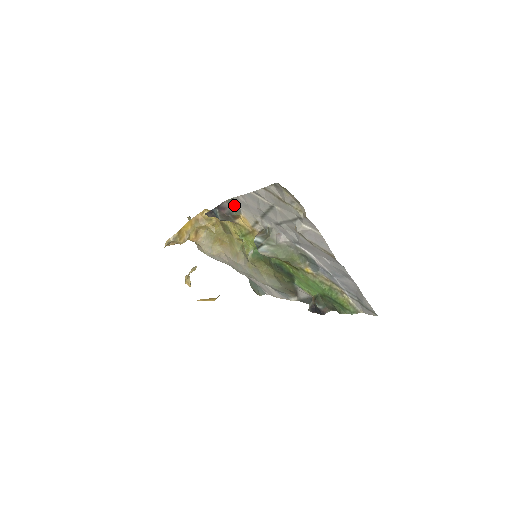
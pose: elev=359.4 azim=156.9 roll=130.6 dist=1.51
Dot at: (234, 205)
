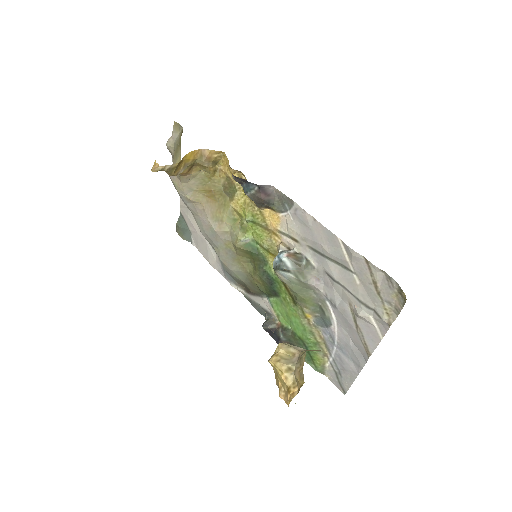
Dot at: (282, 202)
